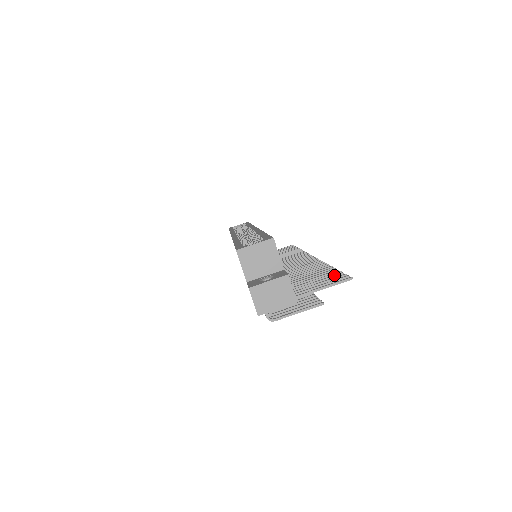
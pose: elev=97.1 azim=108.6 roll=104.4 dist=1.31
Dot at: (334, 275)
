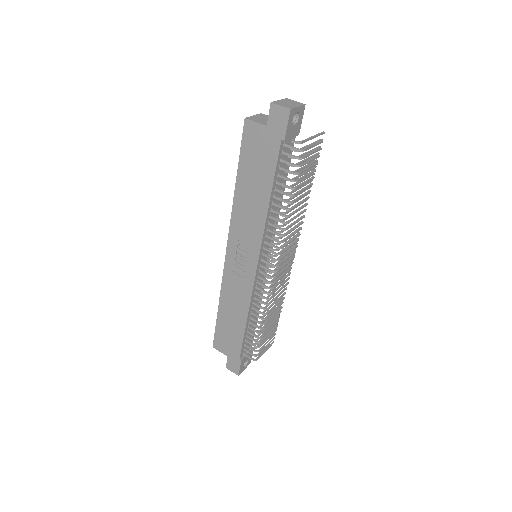
Dot at: (315, 154)
